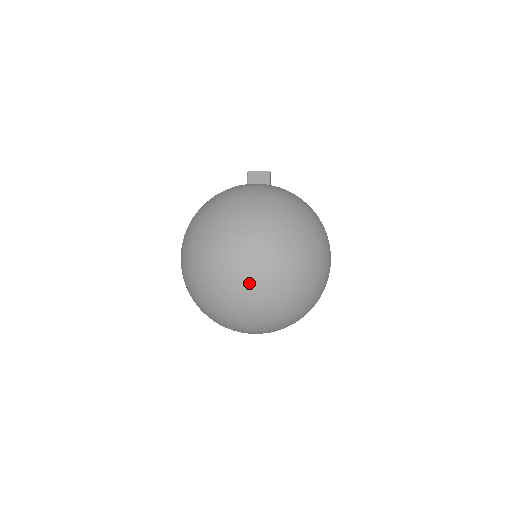
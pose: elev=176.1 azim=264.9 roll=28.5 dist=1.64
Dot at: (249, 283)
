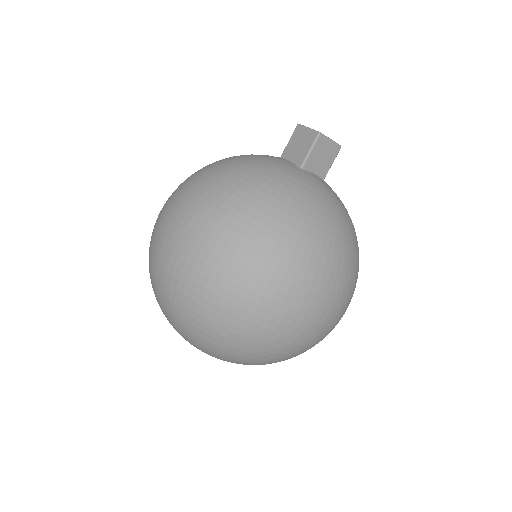
Dot at: (160, 304)
